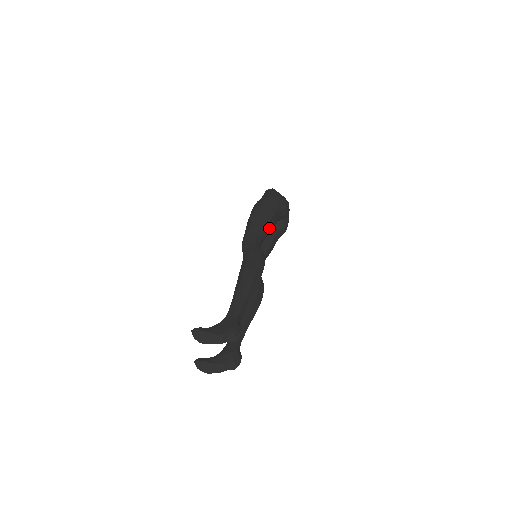
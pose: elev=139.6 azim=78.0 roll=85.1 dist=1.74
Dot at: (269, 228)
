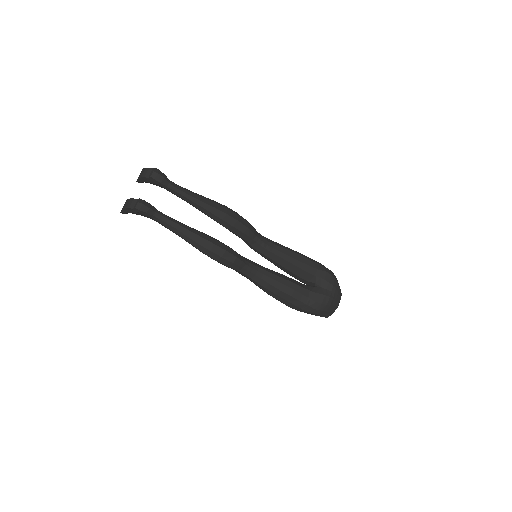
Dot at: (288, 255)
